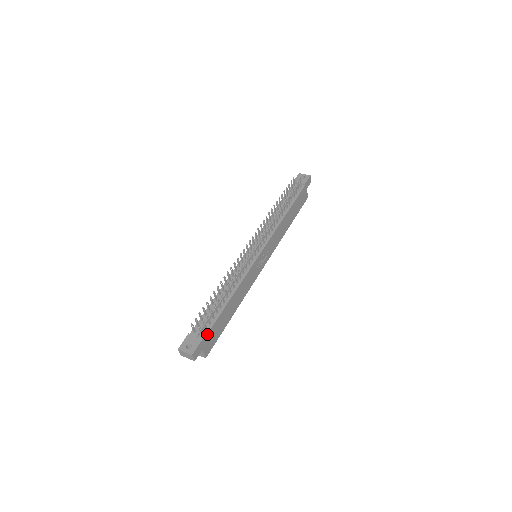
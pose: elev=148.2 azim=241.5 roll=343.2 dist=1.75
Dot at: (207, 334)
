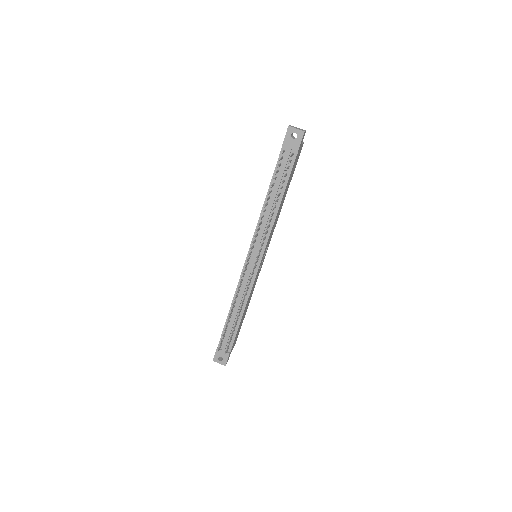
Dot at: occluded
